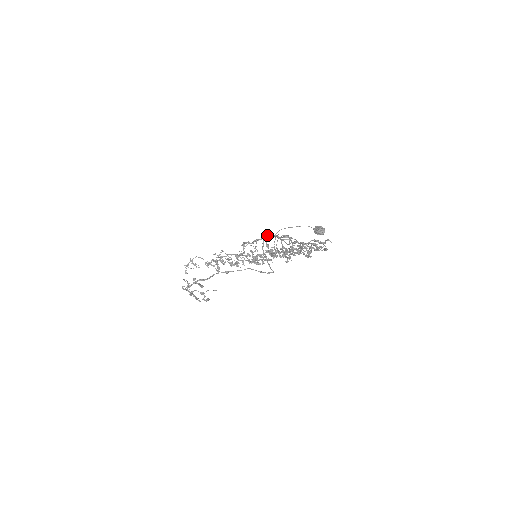
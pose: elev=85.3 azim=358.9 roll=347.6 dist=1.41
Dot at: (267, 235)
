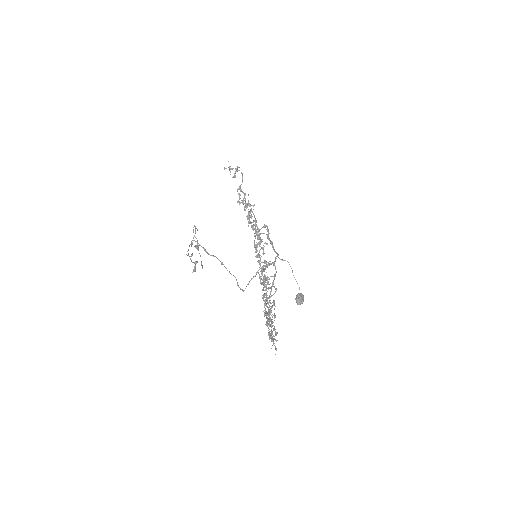
Dot at: (274, 265)
